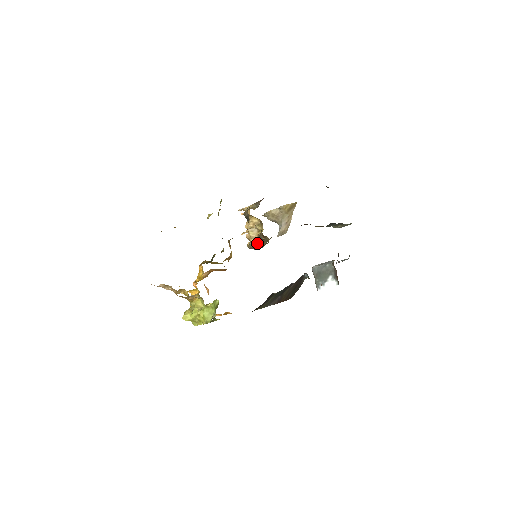
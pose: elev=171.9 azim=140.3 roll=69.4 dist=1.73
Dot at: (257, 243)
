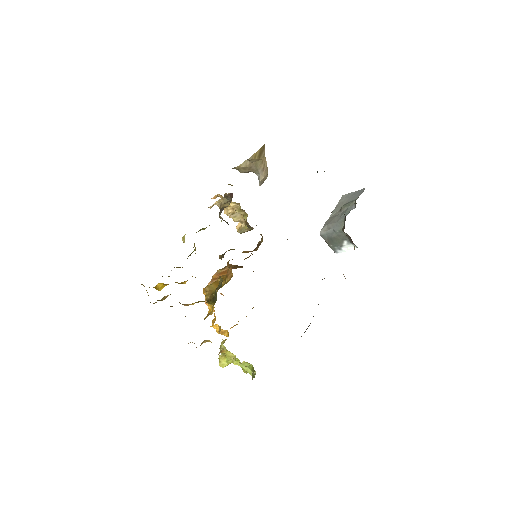
Dot at: (247, 229)
